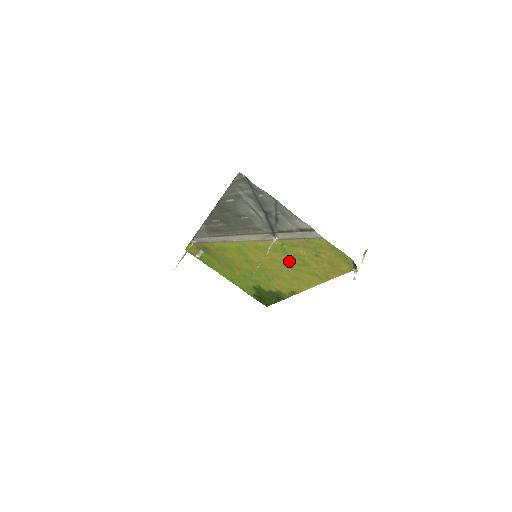
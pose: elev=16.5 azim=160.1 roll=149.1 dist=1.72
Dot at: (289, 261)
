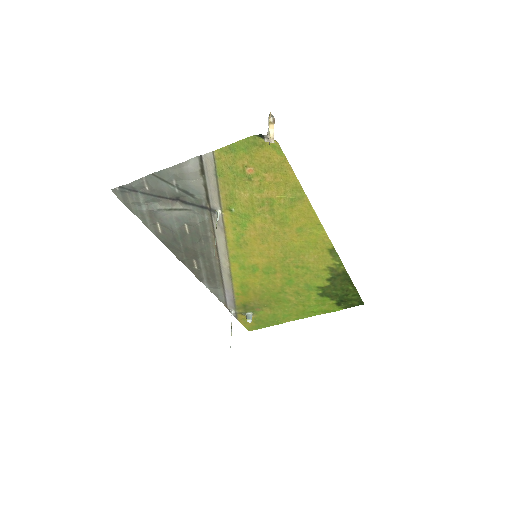
Dot at: (264, 221)
